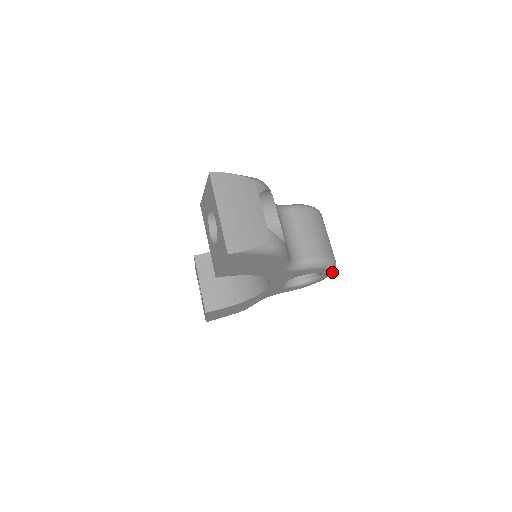
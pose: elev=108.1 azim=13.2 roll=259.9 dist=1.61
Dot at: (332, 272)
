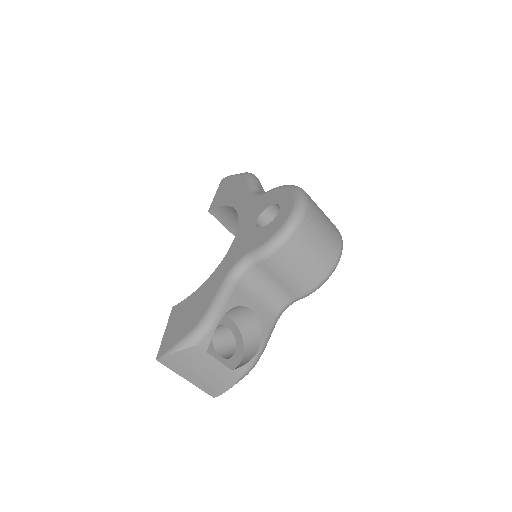
Dot at: occluded
